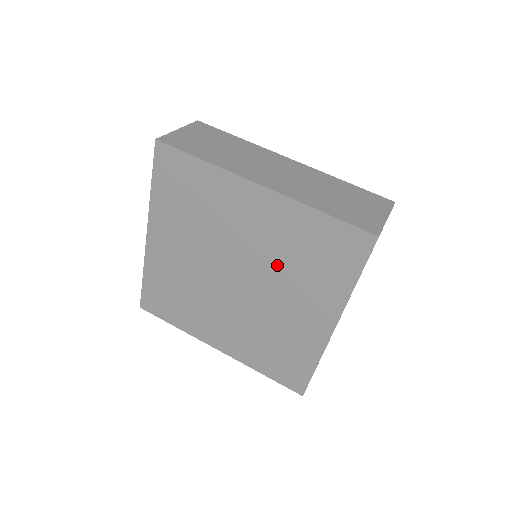
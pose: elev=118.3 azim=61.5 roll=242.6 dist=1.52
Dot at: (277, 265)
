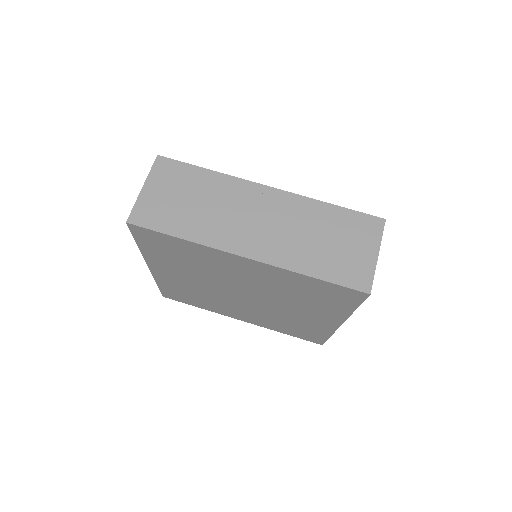
Dot at: (279, 295)
